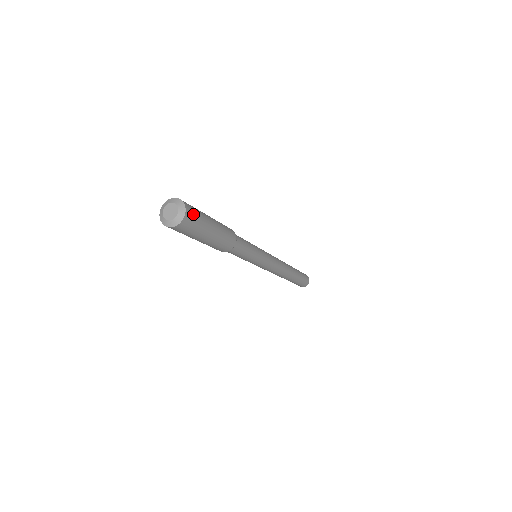
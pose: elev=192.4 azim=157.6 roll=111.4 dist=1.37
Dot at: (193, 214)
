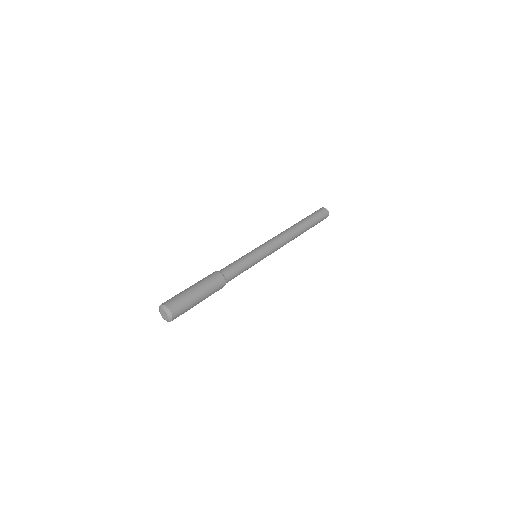
Dot at: (178, 308)
